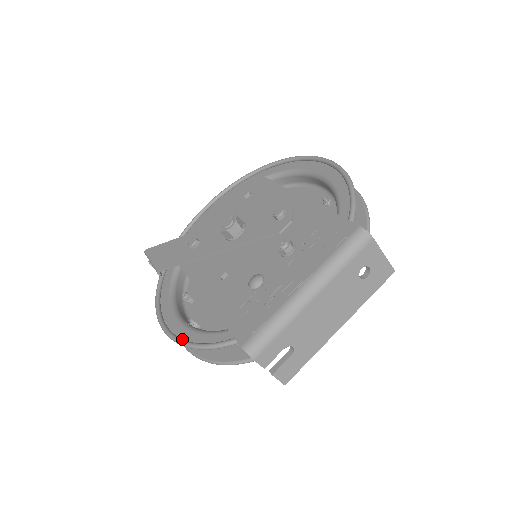
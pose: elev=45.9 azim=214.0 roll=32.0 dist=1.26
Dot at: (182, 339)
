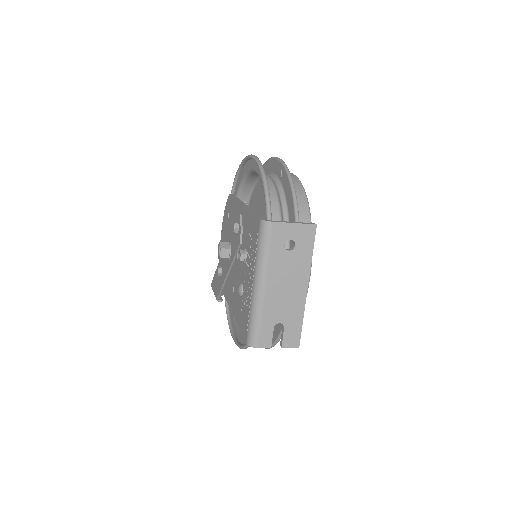
Dot at: (240, 344)
